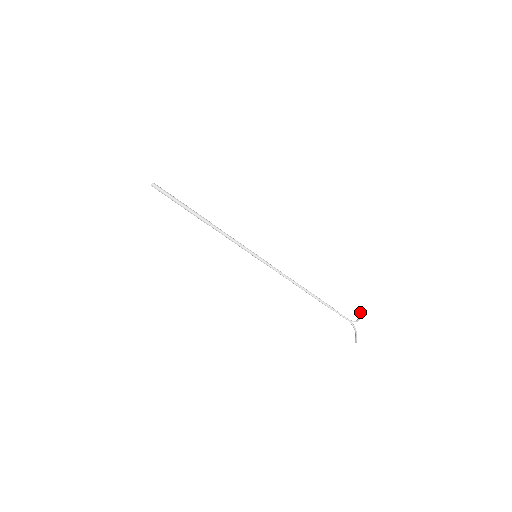
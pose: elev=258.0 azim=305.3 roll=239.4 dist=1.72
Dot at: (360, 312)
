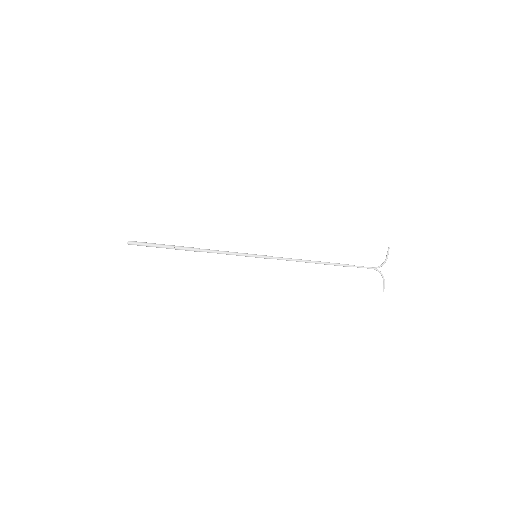
Dot at: (388, 248)
